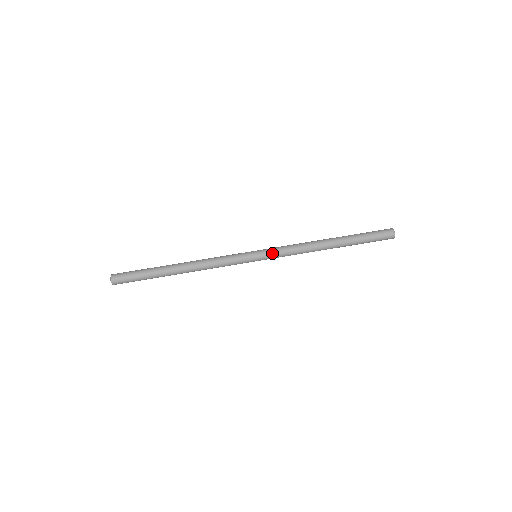
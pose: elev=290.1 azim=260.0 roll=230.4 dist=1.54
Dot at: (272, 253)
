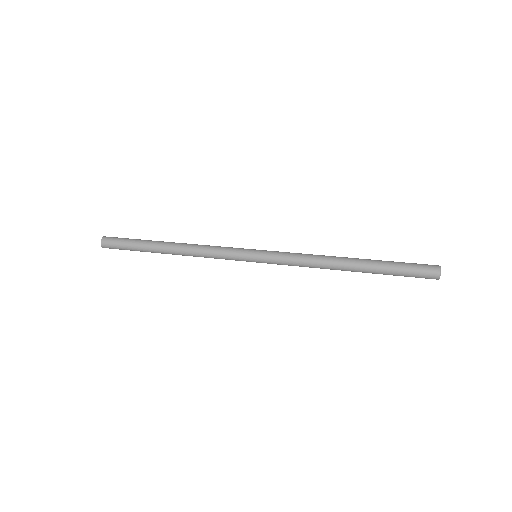
Dot at: (274, 254)
